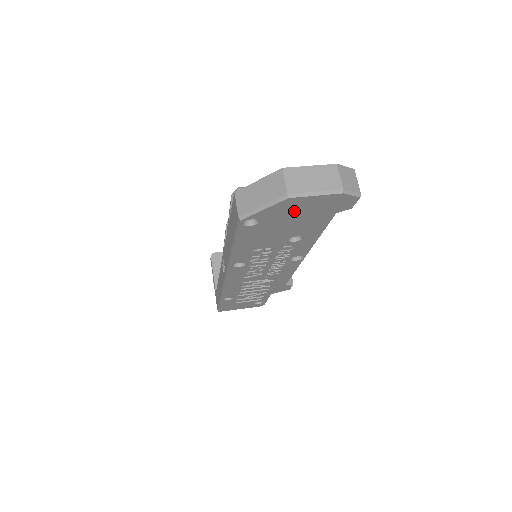
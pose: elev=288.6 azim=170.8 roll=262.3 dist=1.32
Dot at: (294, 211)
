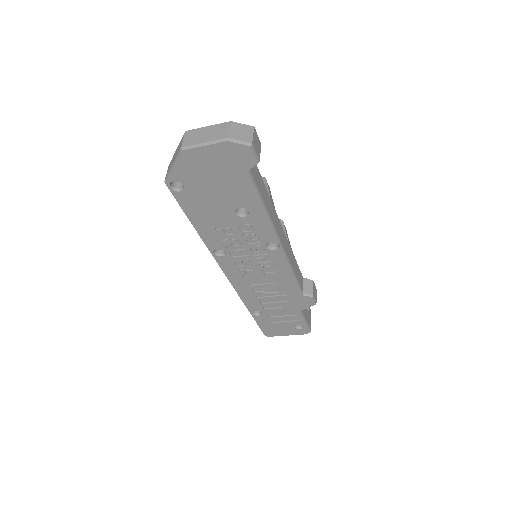
Dot at: (203, 169)
